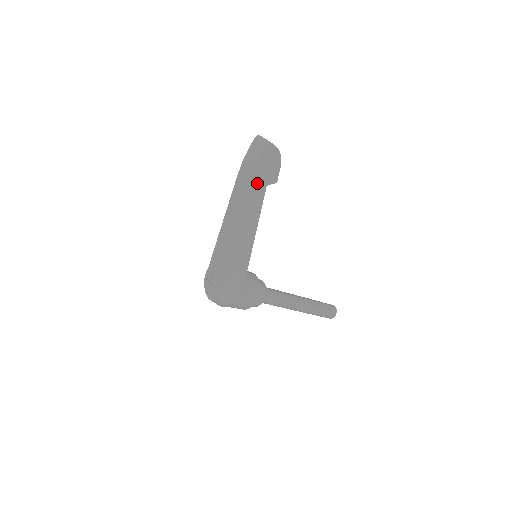
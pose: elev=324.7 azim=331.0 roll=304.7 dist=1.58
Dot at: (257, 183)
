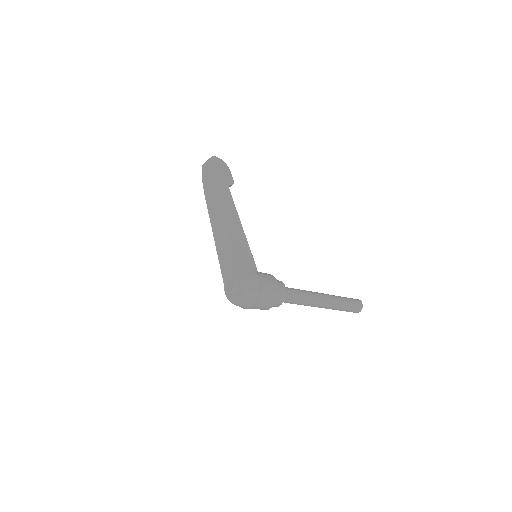
Dot at: (220, 185)
